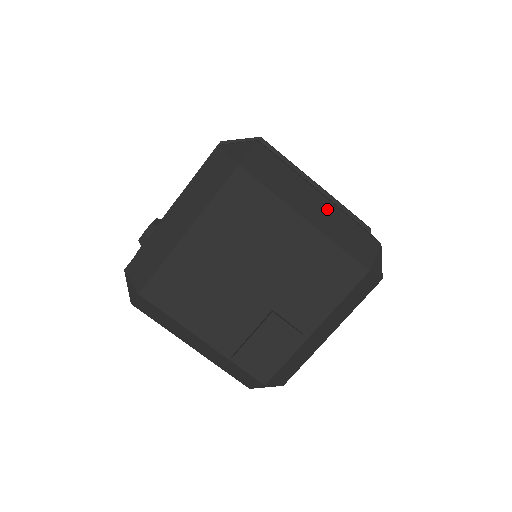
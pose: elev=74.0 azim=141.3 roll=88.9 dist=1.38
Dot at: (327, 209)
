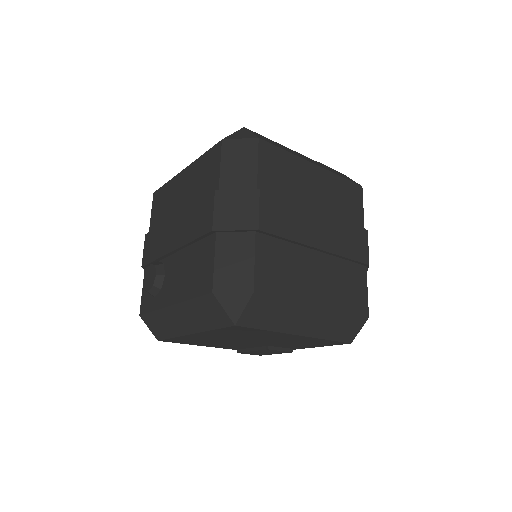
Dot at: (321, 316)
